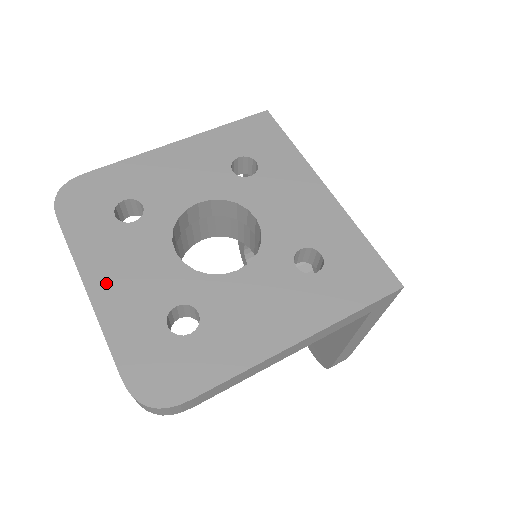
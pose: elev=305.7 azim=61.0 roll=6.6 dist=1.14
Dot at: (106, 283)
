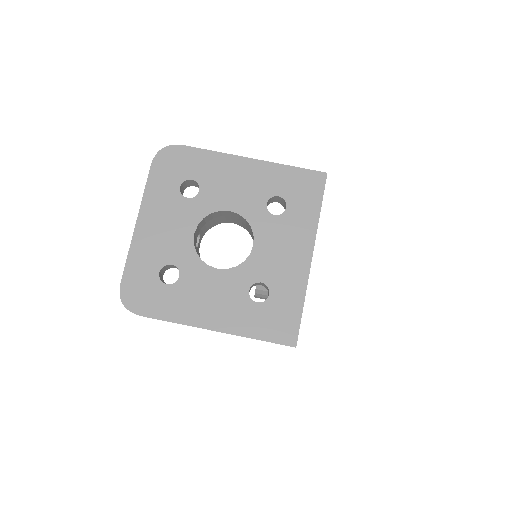
Dot at: (148, 225)
